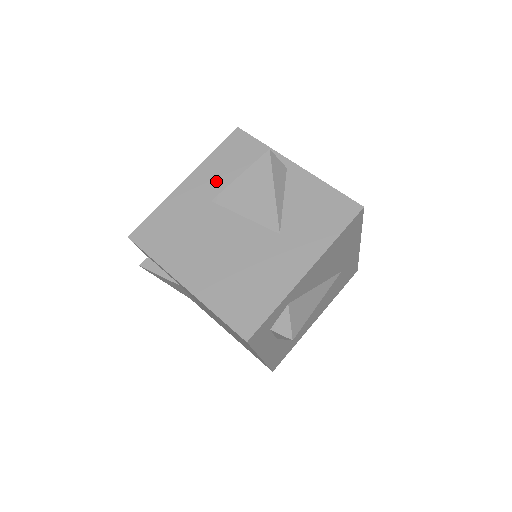
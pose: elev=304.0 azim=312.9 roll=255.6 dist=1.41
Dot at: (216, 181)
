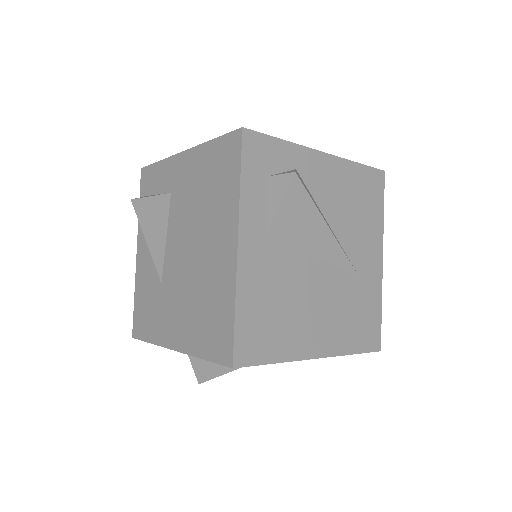
Dot at: occluded
